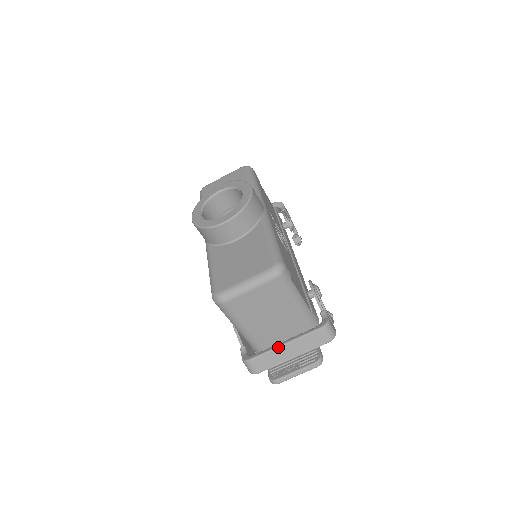
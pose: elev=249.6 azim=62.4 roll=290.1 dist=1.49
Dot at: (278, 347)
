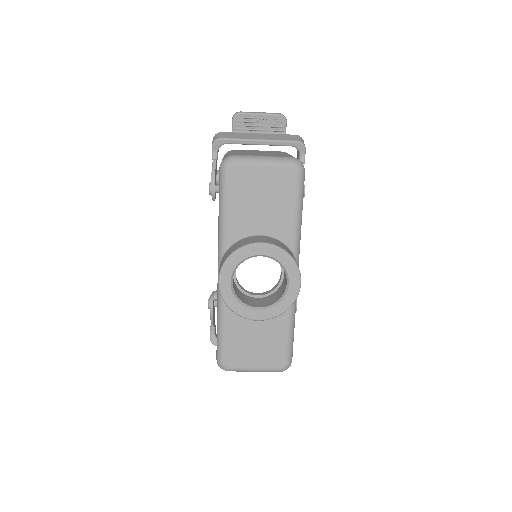
Dot at: occluded
